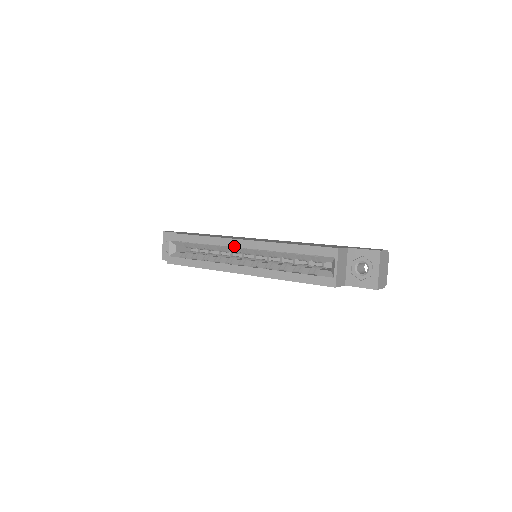
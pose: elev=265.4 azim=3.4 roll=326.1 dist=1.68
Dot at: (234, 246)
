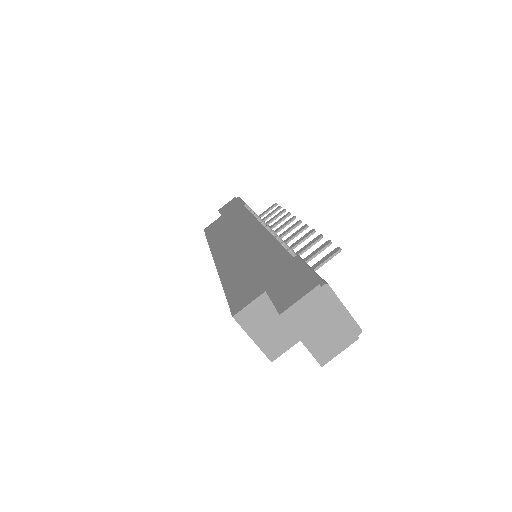
Dot at: occluded
